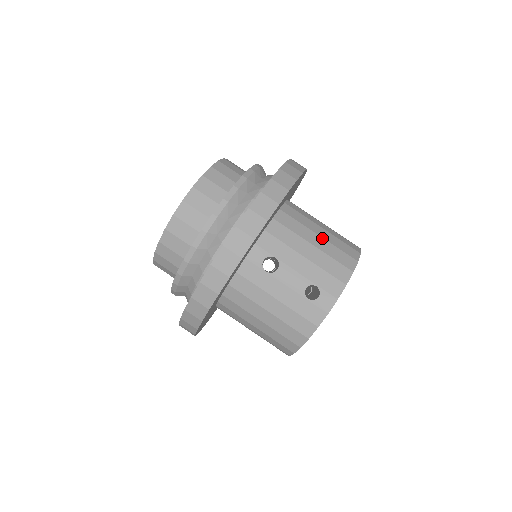
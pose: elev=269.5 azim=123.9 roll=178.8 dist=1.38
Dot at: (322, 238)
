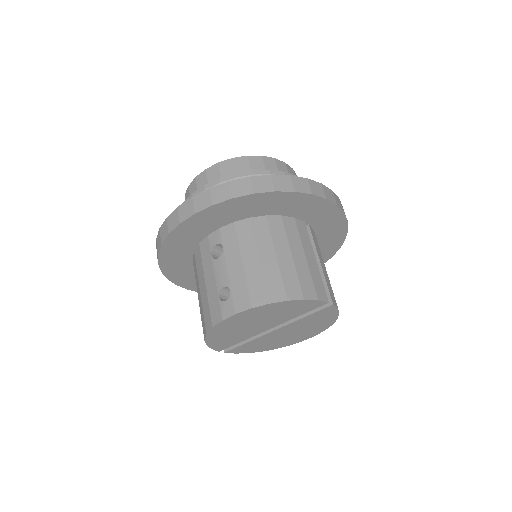
Dot at: (276, 260)
